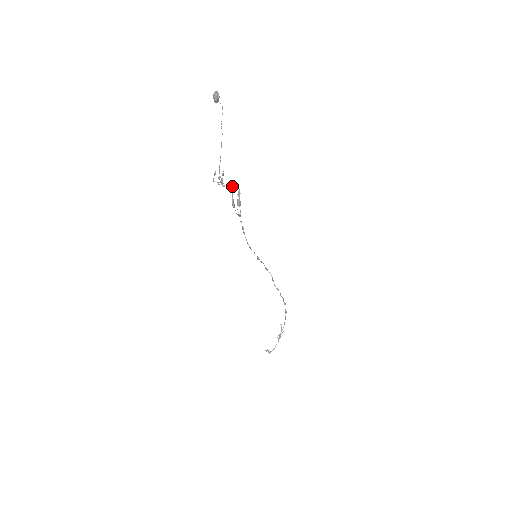
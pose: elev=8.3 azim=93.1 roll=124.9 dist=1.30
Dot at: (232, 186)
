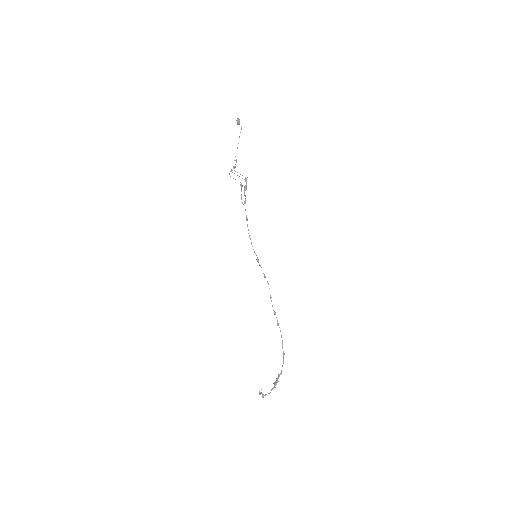
Dot at: (242, 178)
